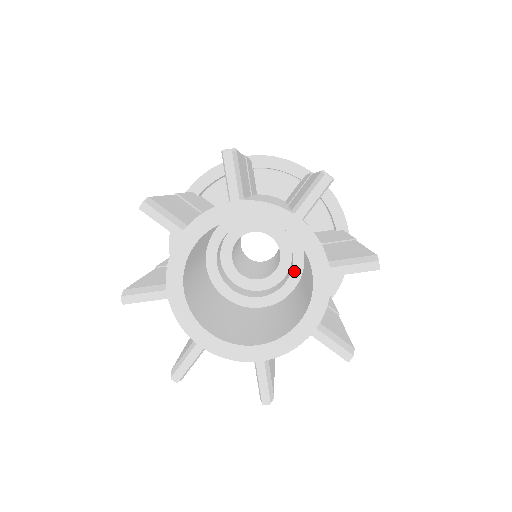
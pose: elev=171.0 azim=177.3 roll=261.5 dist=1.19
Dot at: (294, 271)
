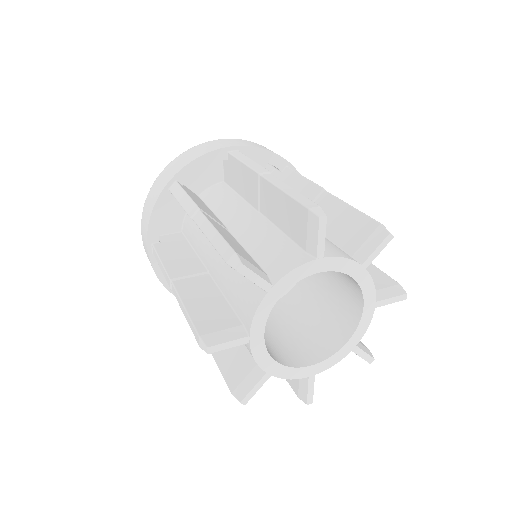
Dot at: occluded
